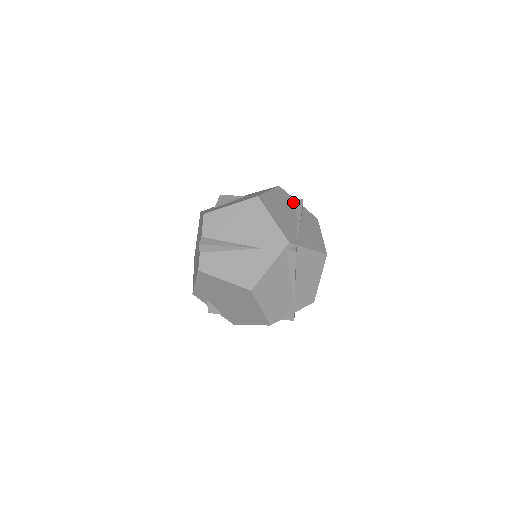
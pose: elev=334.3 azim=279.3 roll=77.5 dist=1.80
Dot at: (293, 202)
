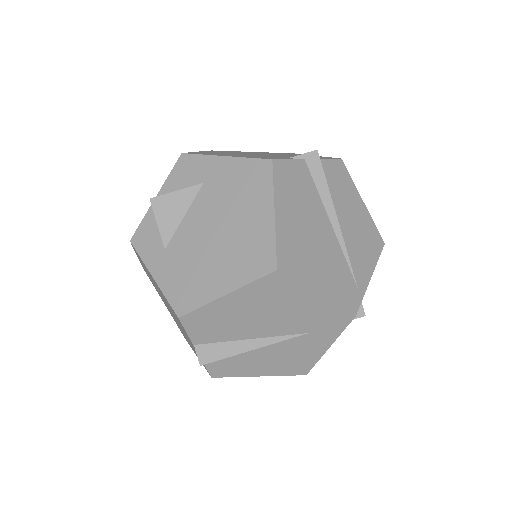
Dot at: (306, 175)
